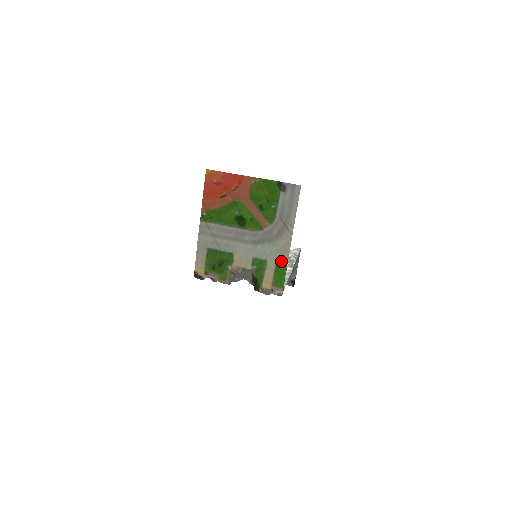
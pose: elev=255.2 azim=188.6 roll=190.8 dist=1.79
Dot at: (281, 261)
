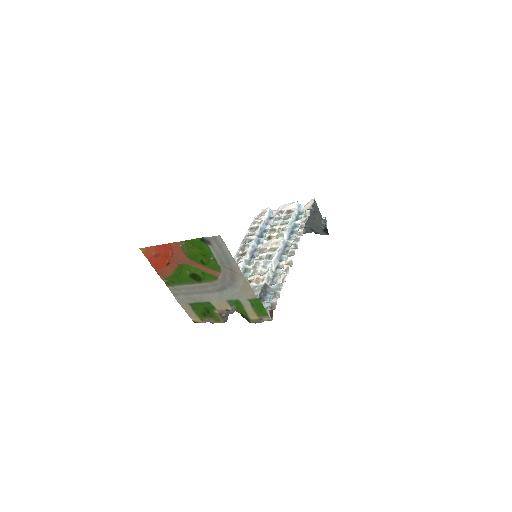
Dot at: (250, 297)
